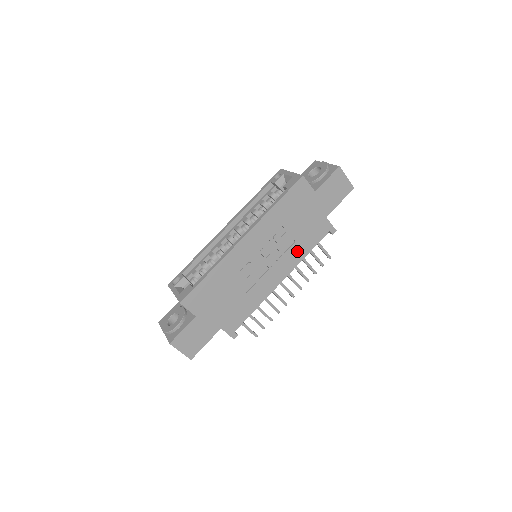
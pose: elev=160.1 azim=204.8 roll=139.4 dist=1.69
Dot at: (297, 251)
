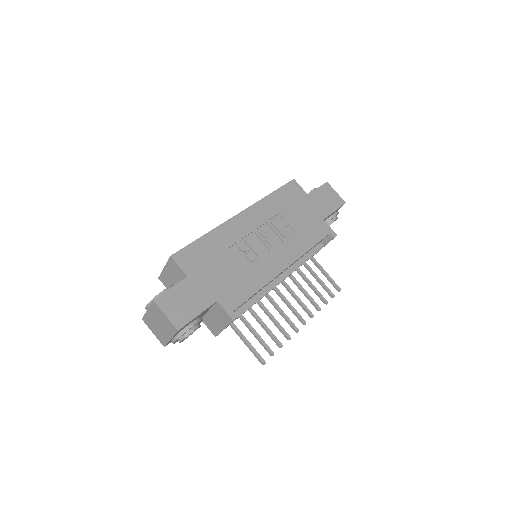
Dot at: (298, 242)
